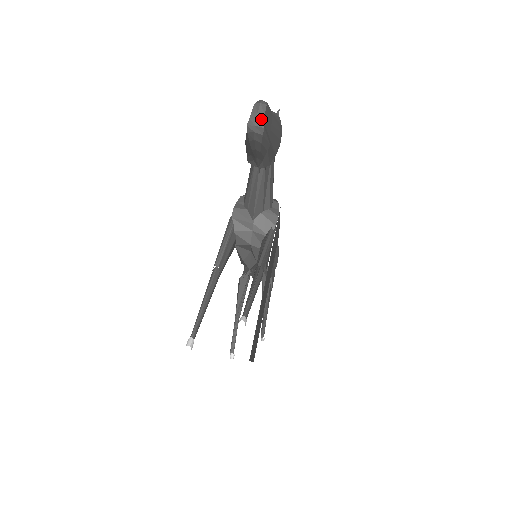
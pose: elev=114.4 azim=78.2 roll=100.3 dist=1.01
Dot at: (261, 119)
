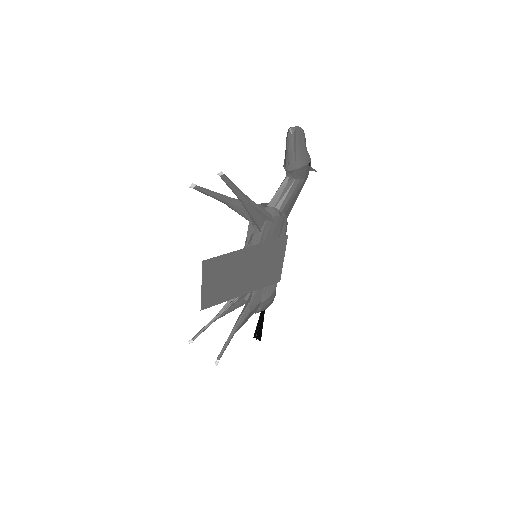
Dot at: (295, 128)
